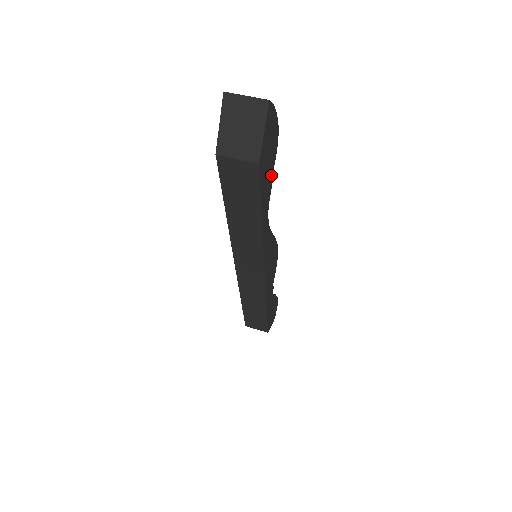
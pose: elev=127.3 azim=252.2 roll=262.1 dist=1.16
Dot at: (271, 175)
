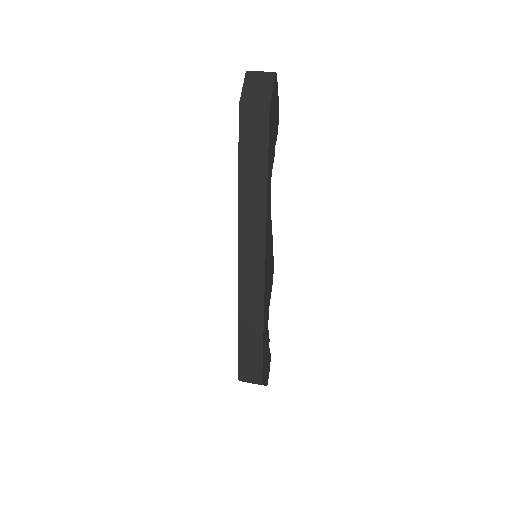
Dot at: (274, 148)
